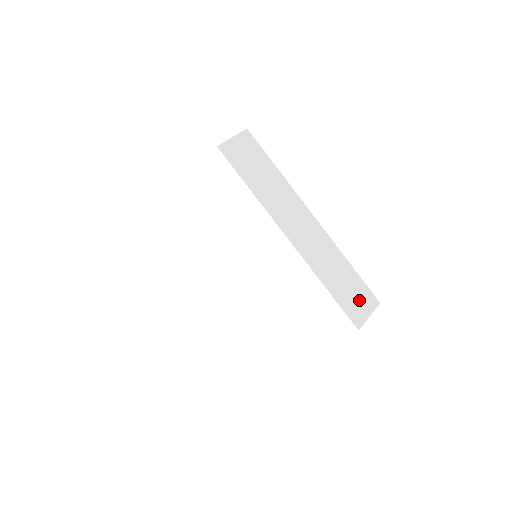
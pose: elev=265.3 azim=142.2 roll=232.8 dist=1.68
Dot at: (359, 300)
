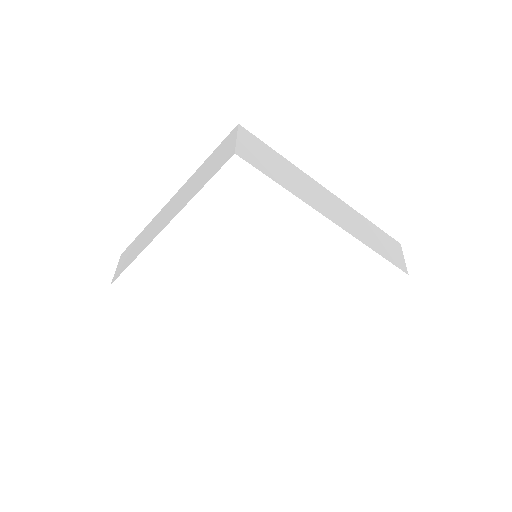
Dot at: (392, 249)
